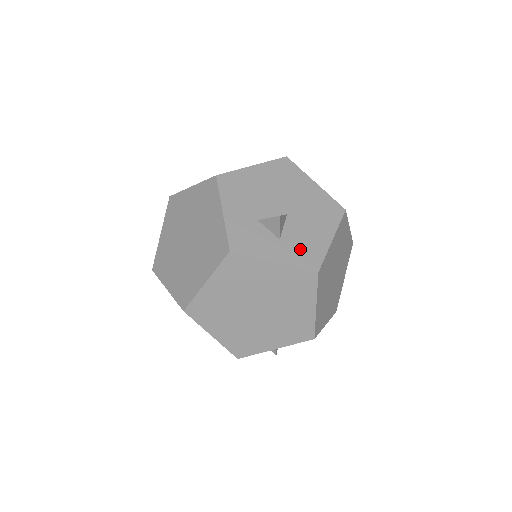
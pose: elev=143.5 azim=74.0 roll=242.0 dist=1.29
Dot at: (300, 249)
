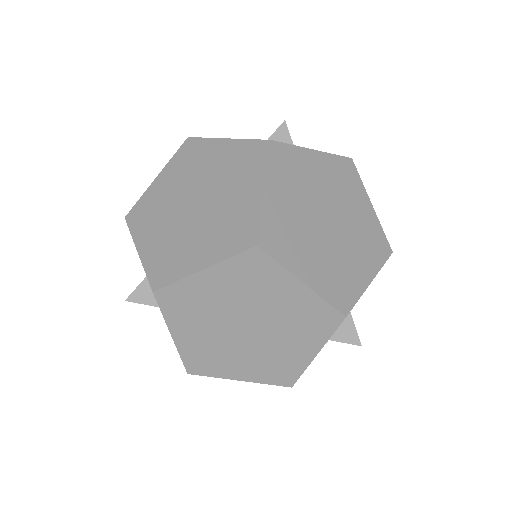
Dot at: occluded
